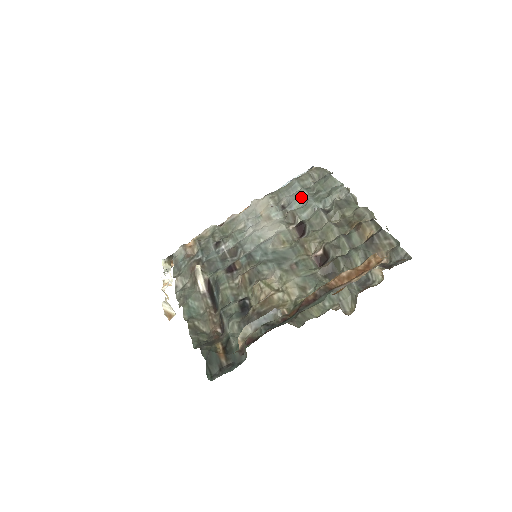
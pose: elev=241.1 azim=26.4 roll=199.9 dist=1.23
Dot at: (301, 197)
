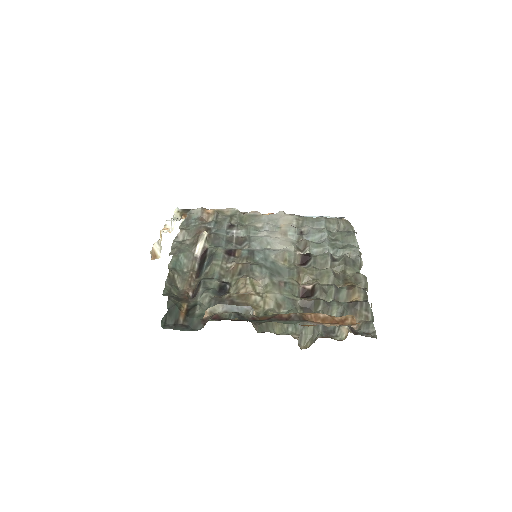
Dot at: (321, 235)
